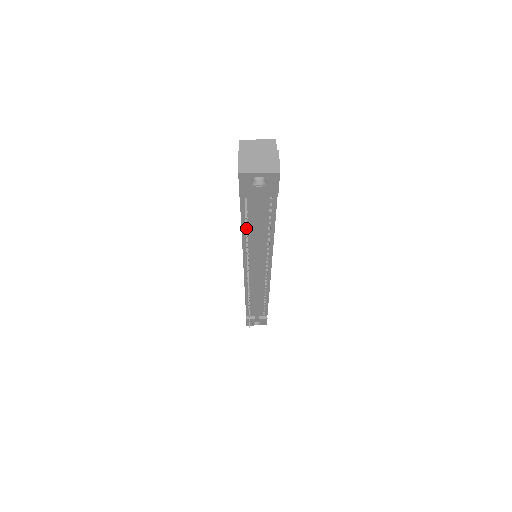
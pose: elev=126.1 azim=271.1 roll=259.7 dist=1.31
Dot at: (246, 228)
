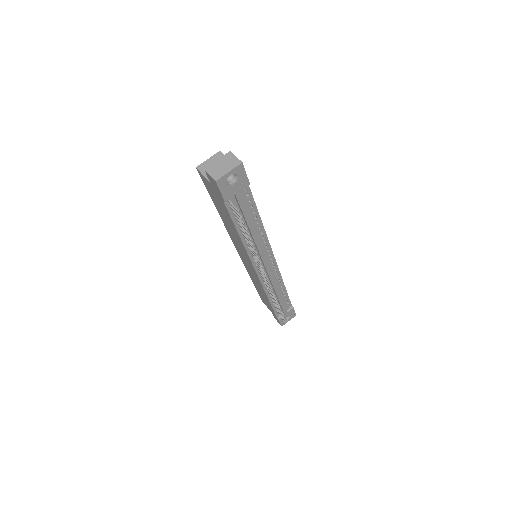
Dot at: (243, 222)
